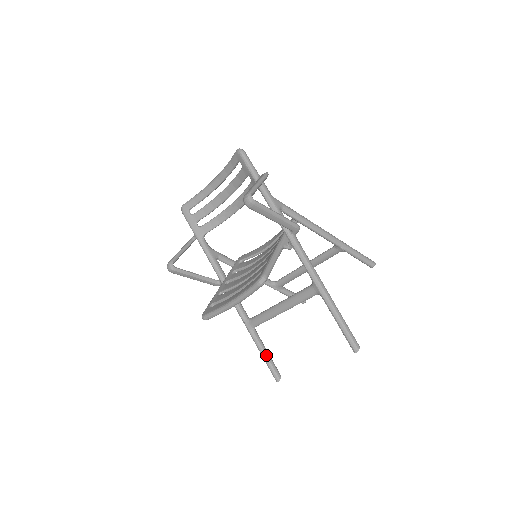
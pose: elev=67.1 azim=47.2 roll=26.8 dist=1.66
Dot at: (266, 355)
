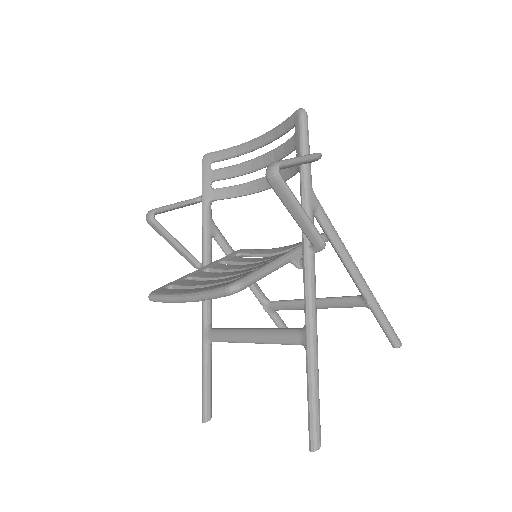
Dot at: (207, 382)
